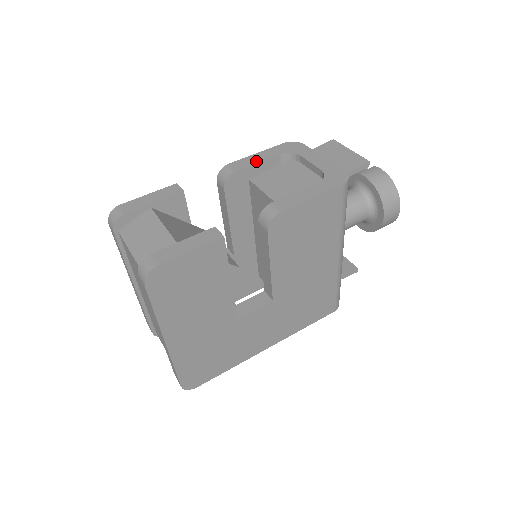
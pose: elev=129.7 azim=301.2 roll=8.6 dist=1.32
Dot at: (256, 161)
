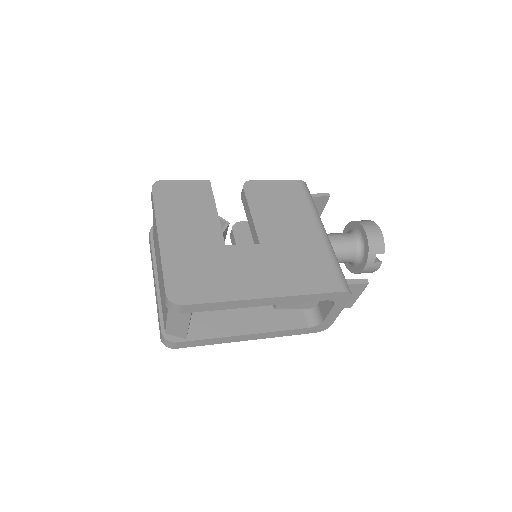
Dot at: occluded
